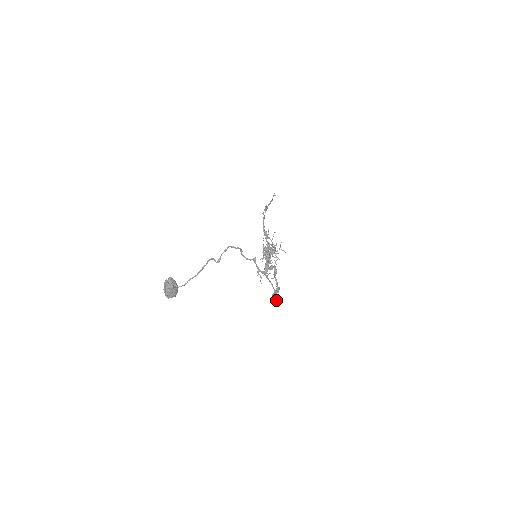
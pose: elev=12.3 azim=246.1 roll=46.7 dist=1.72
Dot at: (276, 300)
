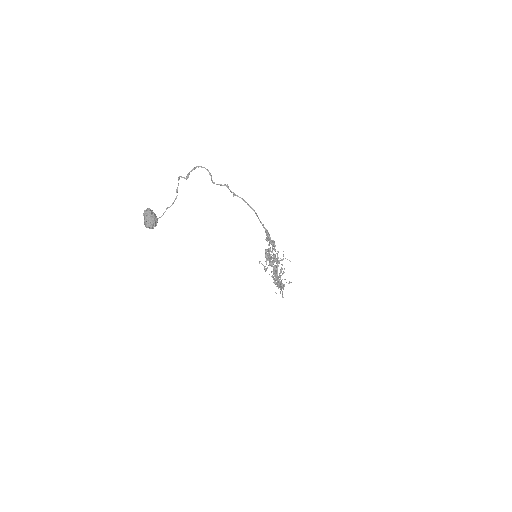
Dot at: (273, 249)
